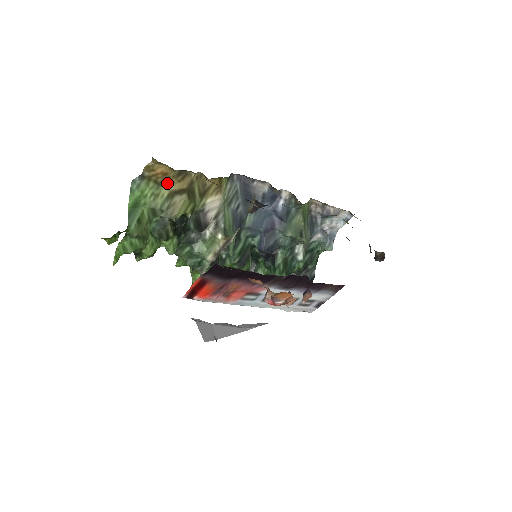
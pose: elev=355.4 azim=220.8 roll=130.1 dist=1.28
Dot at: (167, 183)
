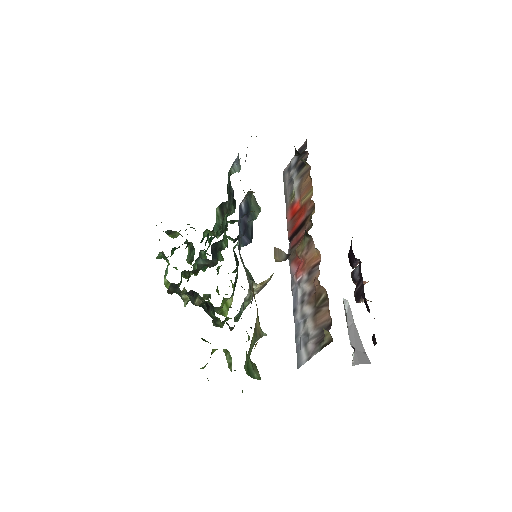
Dot at: occluded
